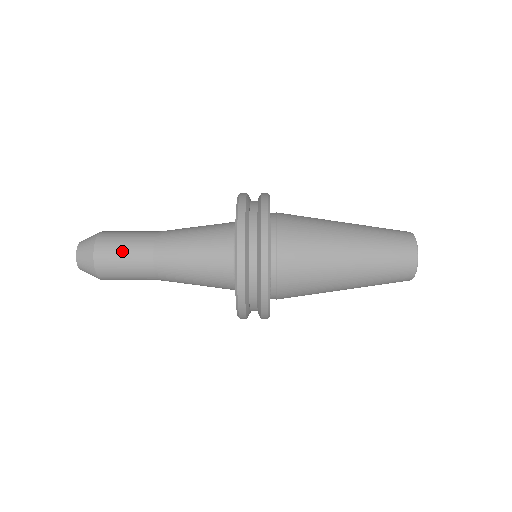
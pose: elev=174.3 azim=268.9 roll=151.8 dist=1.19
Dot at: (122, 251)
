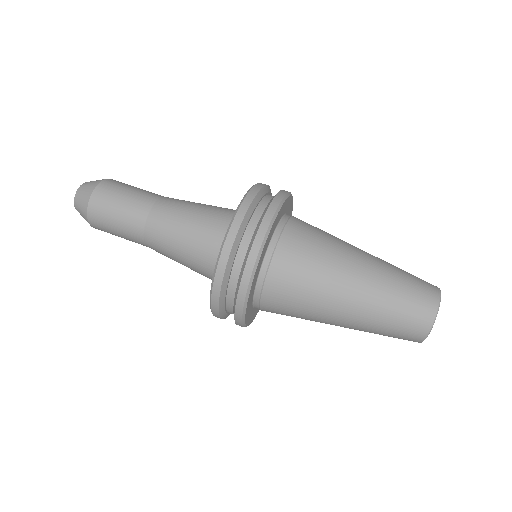
Dot at: (114, 218)
